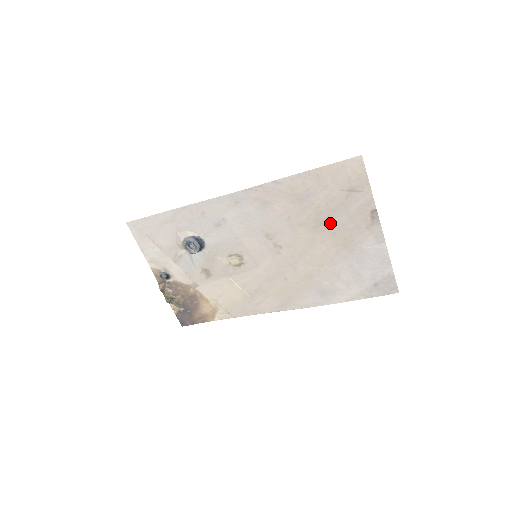
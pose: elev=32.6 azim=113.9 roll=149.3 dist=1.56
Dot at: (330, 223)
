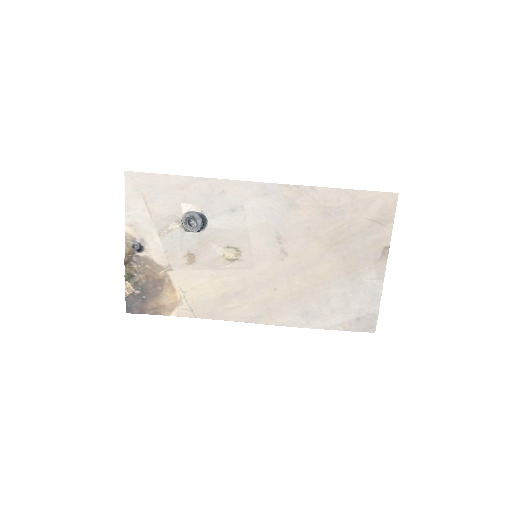
Dot at: (344, 246)
